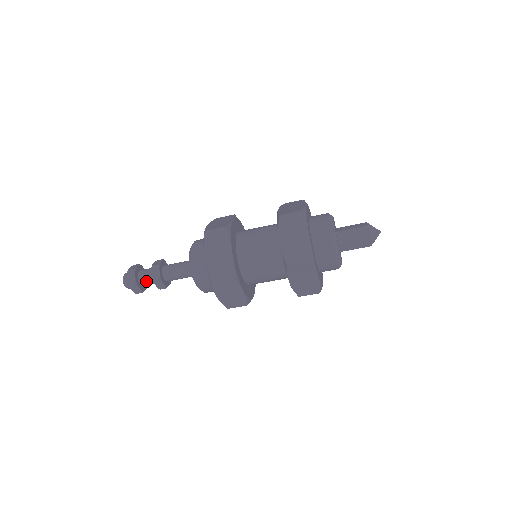
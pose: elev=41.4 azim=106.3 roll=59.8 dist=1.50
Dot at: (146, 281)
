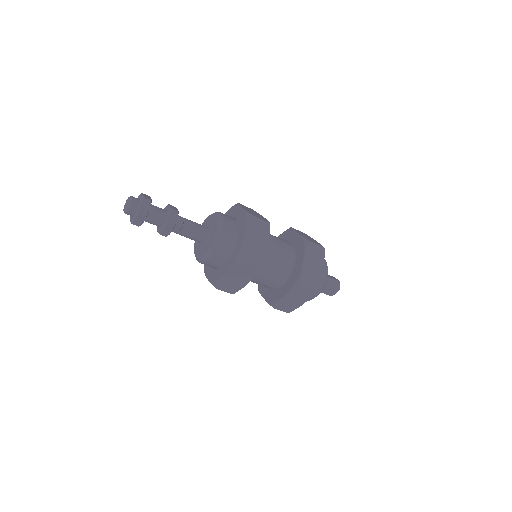
Dot at: (154, 219)
